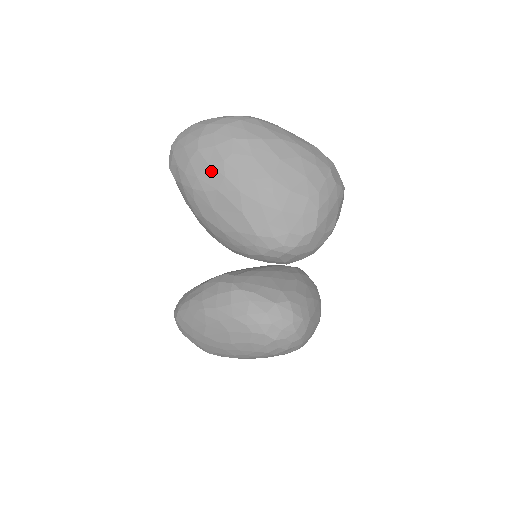
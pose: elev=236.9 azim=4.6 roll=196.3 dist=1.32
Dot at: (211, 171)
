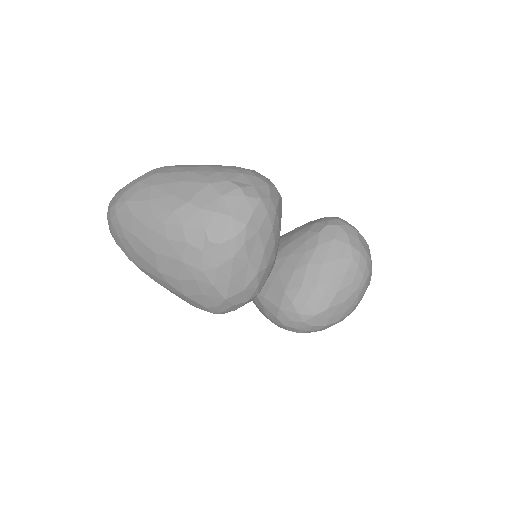
Dot at: occluded
